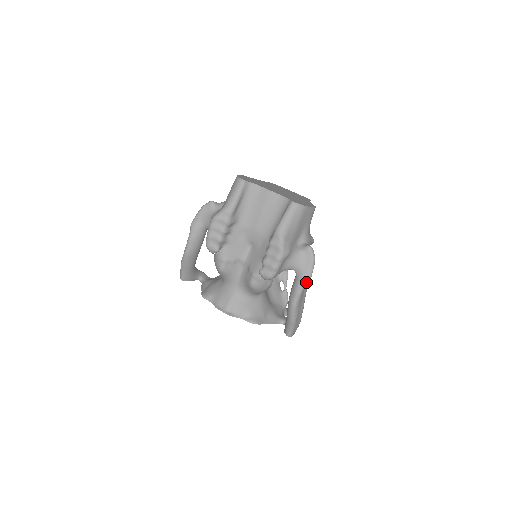
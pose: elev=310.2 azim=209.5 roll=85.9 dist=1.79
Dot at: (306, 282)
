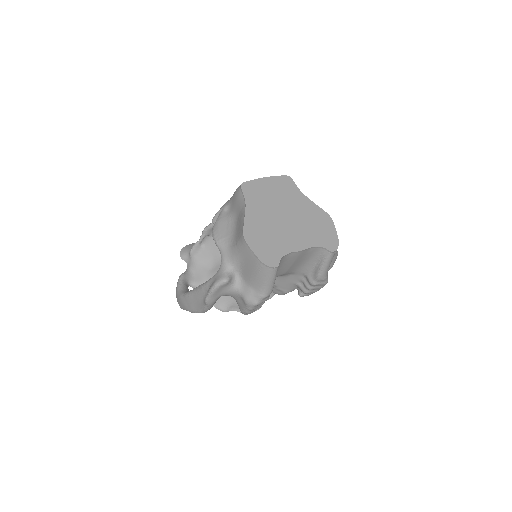
Dot at: occluded
